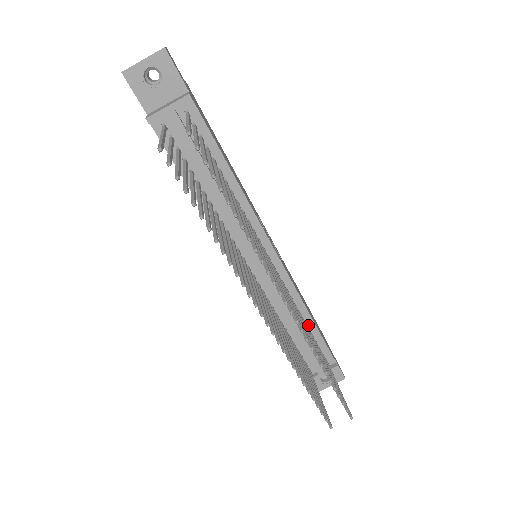
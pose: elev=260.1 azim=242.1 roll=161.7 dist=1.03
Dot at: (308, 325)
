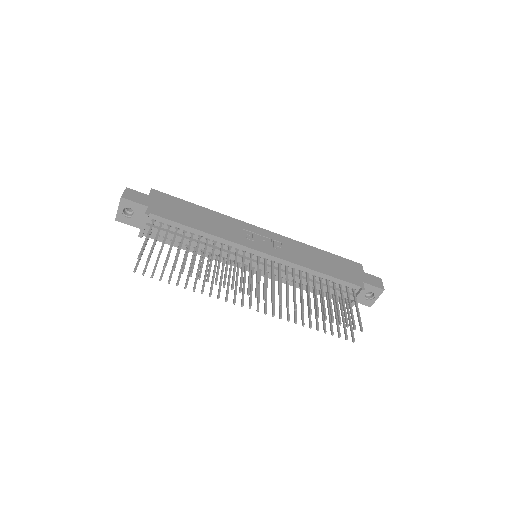
Dot at: (320, 277)
